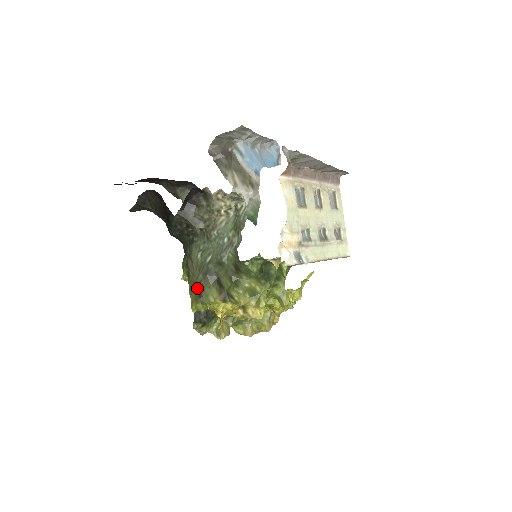
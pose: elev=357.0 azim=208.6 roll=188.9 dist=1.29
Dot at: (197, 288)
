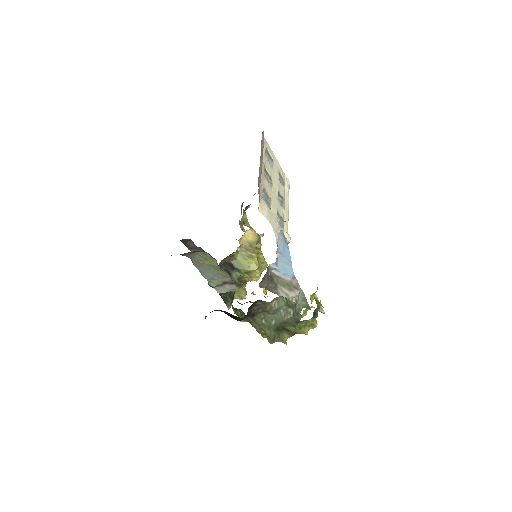
Dot at: (275, 340)
